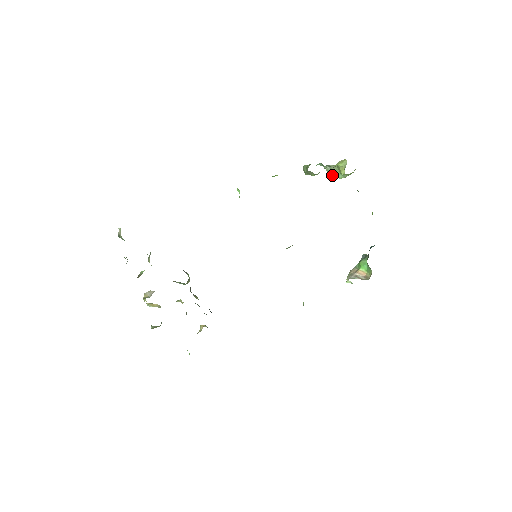
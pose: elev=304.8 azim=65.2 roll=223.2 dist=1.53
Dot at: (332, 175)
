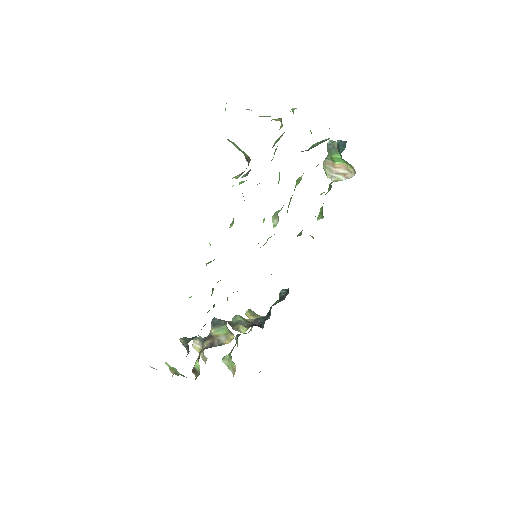
Dot at: occluded
